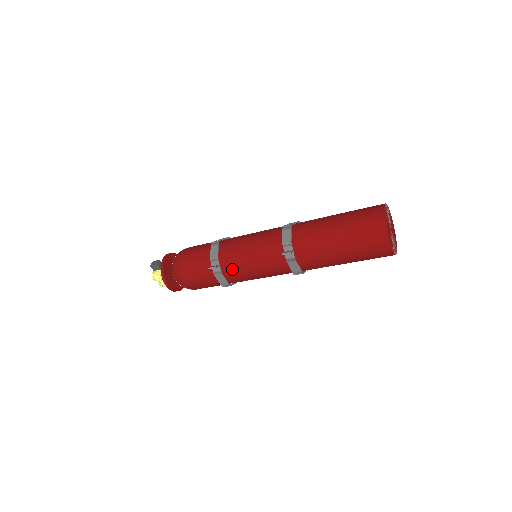
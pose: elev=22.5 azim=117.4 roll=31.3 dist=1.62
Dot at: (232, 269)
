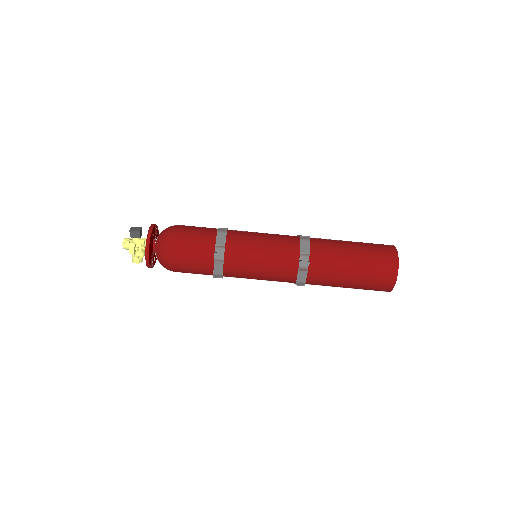
Dot at: (236, 261)
